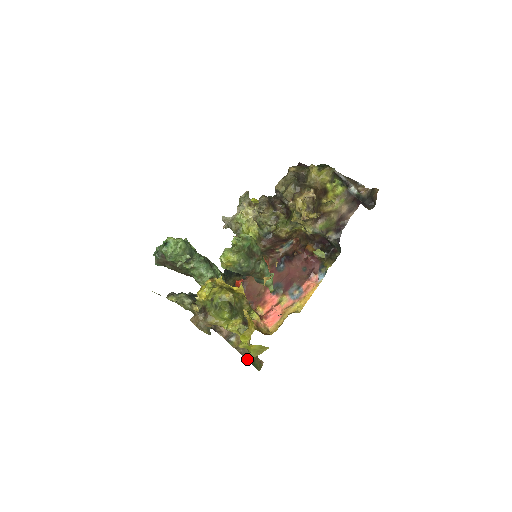
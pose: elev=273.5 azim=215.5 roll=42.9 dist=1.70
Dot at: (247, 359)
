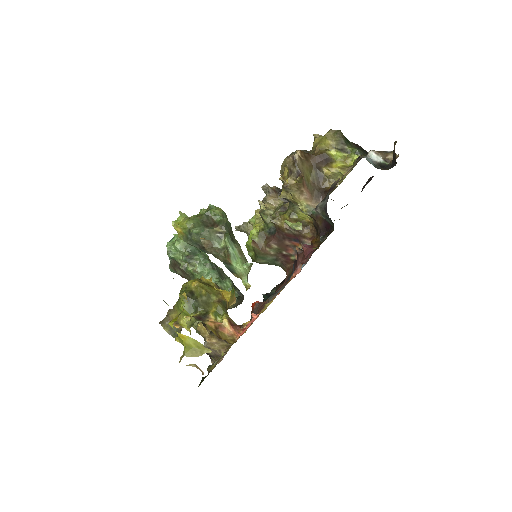
Dot at: (202, 377)
